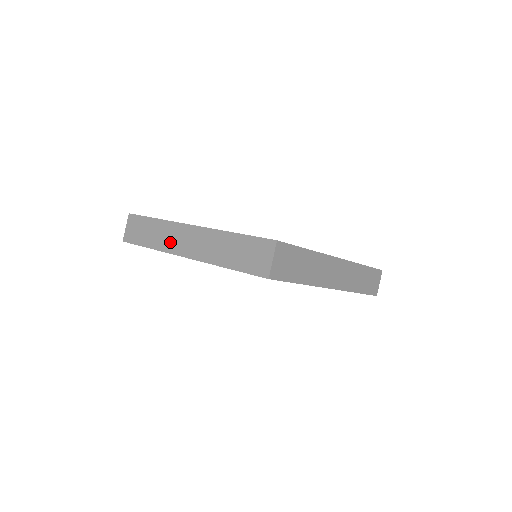
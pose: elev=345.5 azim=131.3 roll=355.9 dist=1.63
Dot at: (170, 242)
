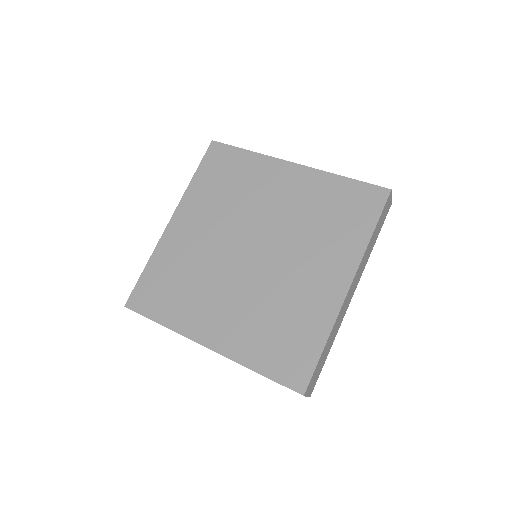
Dot at: occluded
